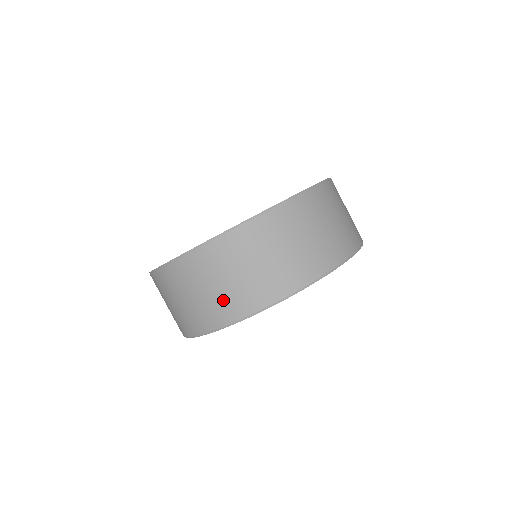
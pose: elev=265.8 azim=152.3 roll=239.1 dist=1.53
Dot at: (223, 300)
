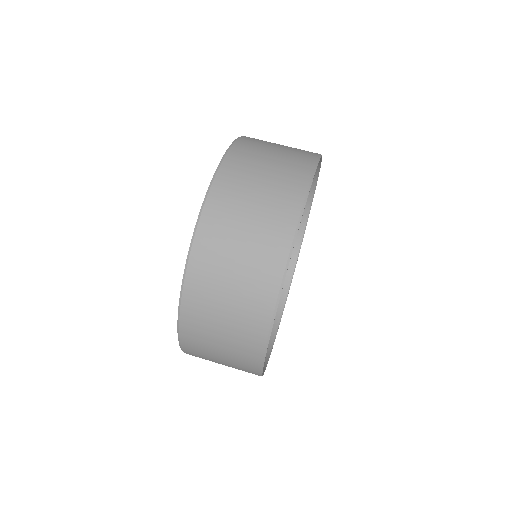
Dot at: (286, 169)
